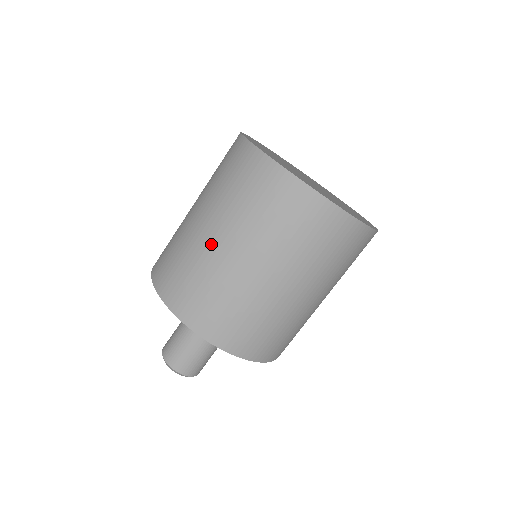
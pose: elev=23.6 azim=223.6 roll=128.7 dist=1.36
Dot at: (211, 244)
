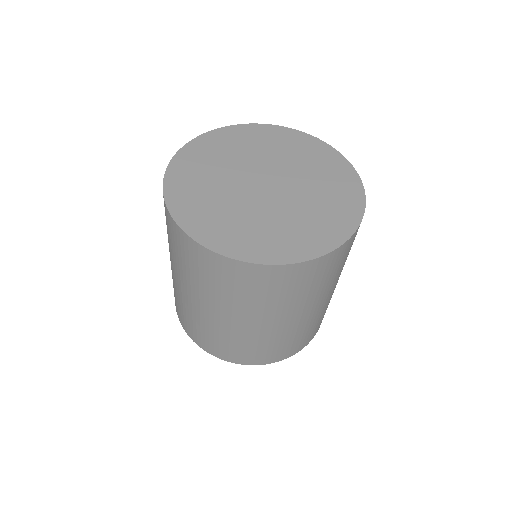
Dot at: (182, 292)
